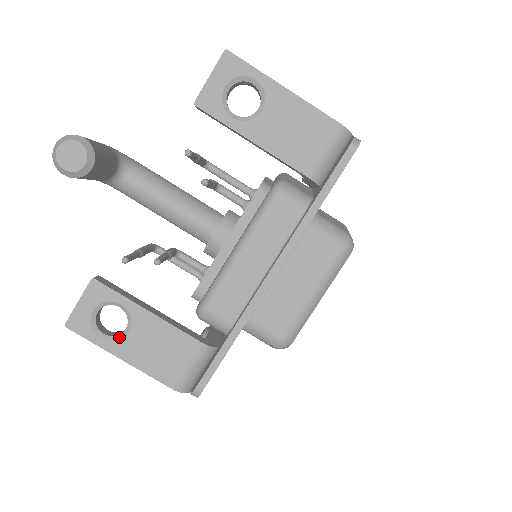
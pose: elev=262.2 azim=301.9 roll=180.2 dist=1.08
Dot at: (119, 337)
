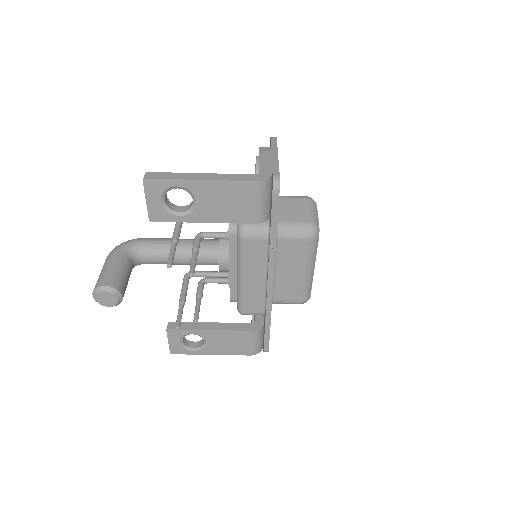
Dot at: (203, 347)
